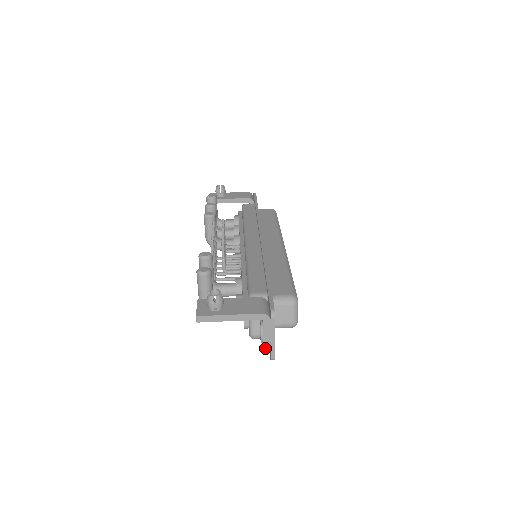
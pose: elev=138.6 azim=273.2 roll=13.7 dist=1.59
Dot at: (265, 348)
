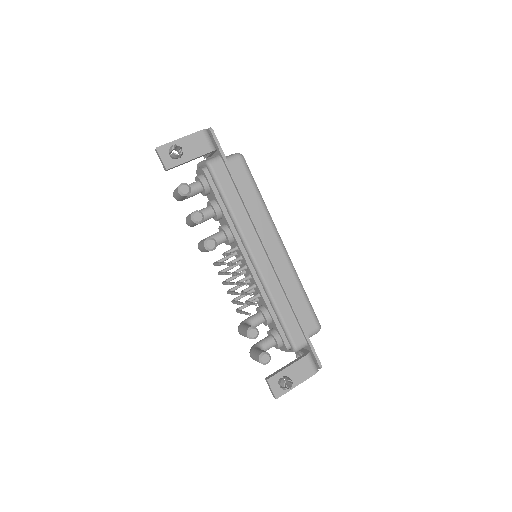
Dot at: occluded
